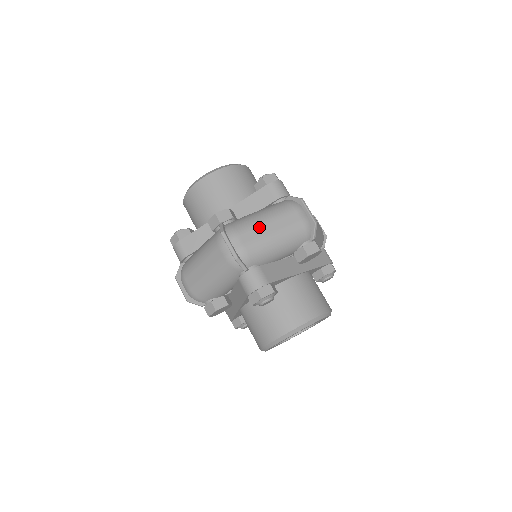
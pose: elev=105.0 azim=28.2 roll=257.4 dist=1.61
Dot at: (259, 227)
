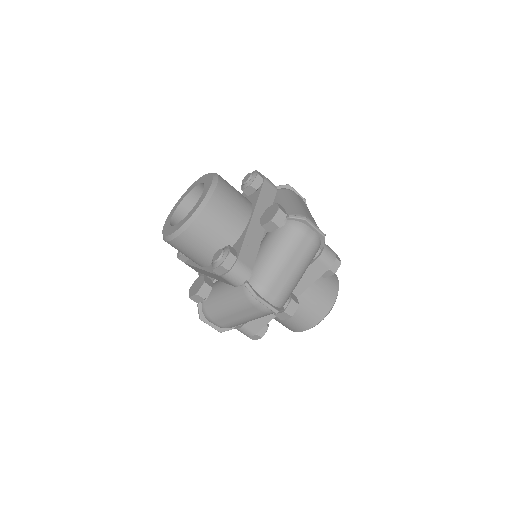
Dot at: (227, 316)
